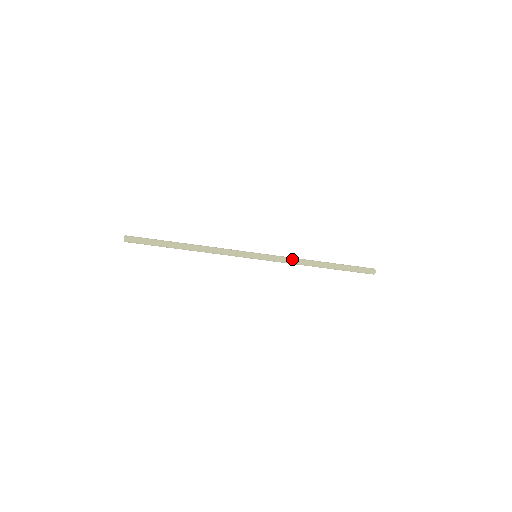
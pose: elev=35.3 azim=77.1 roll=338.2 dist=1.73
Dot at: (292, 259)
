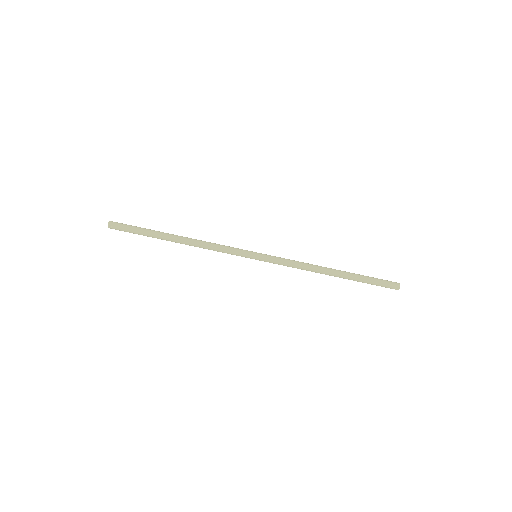
Dot at: (298, 261)
